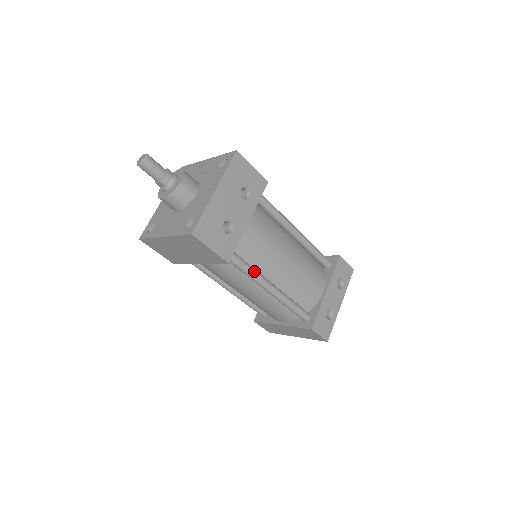
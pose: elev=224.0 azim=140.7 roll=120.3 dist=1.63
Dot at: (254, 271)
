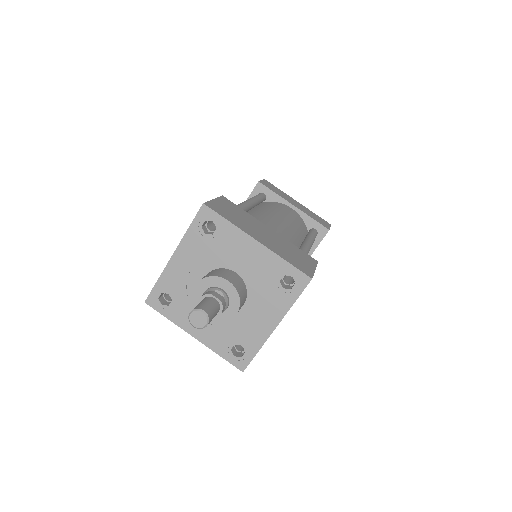
Dot at: occluded
